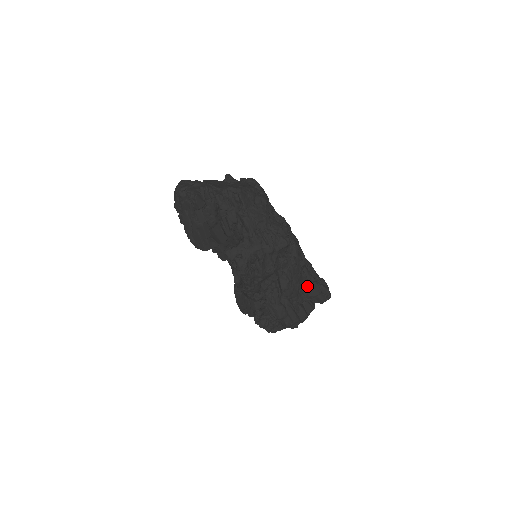
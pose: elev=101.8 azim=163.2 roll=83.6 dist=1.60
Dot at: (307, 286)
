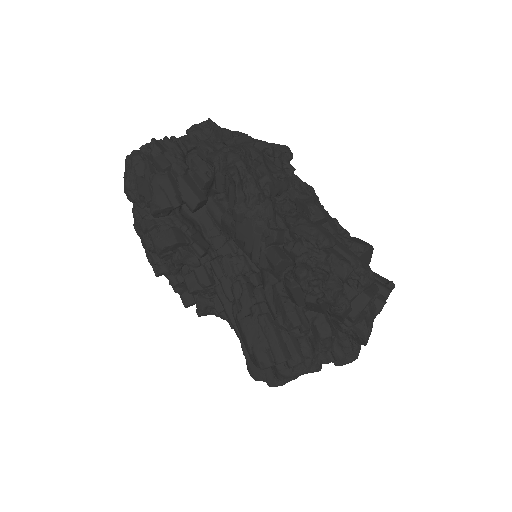
Dot at: (346, 232)
